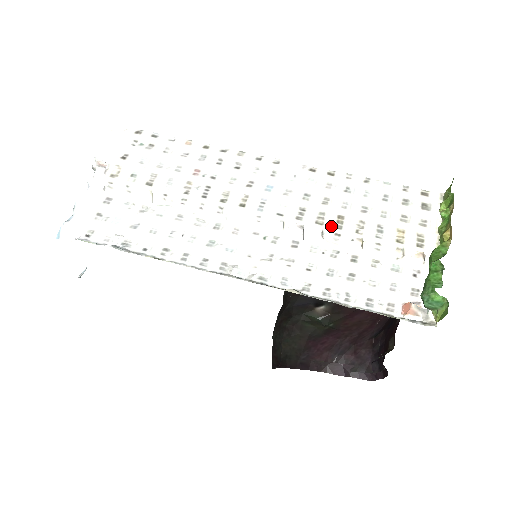
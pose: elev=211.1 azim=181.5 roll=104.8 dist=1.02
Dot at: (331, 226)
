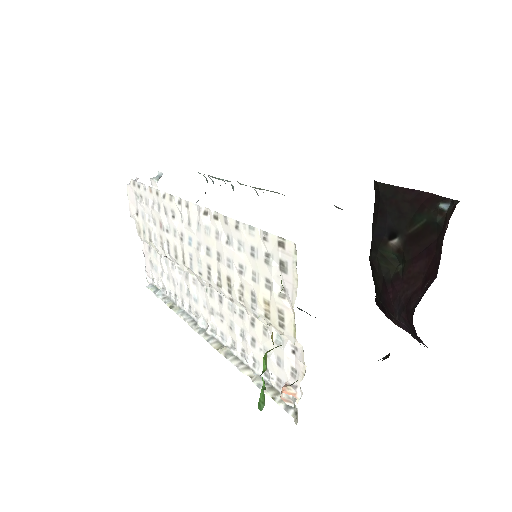
Dot at: (225, 290)
